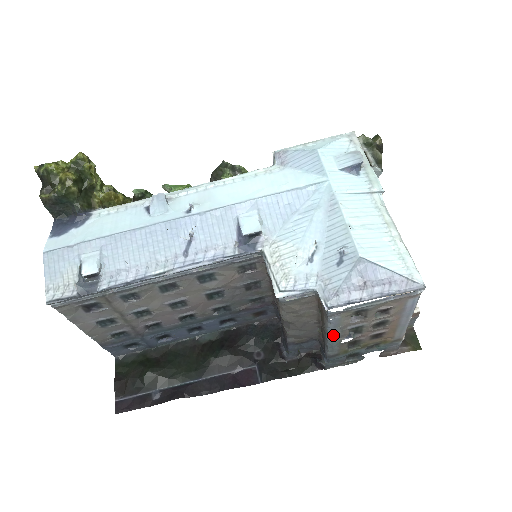
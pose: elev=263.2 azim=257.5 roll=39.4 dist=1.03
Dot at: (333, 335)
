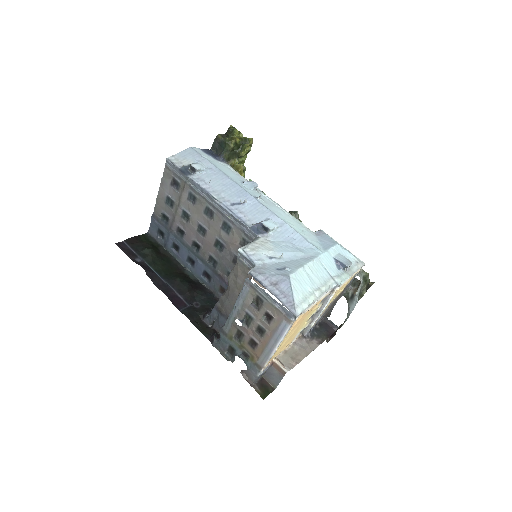
Dot at: (237, 306)
